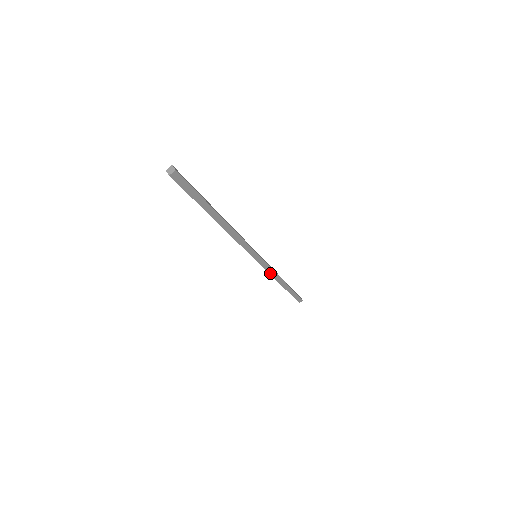
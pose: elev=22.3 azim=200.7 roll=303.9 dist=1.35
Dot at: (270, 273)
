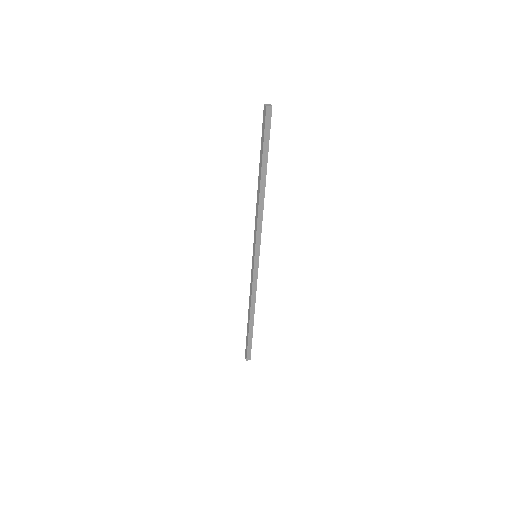
Dot at: (253, 289)
